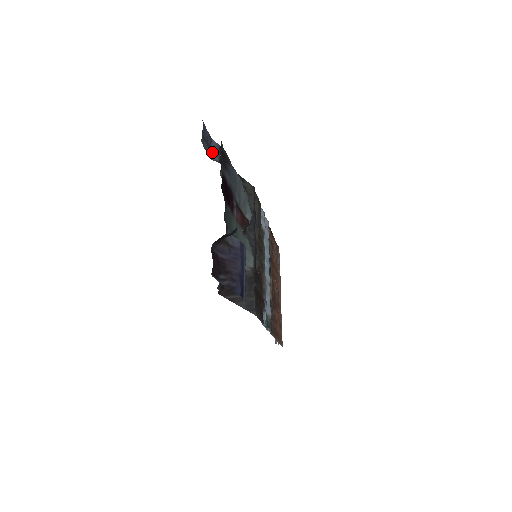
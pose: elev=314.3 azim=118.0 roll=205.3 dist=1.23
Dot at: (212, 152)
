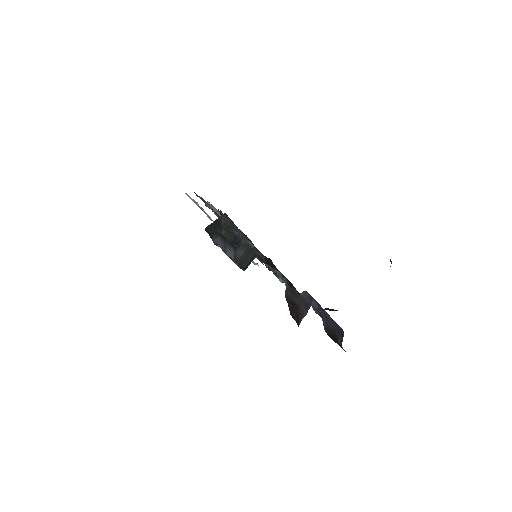
Dot at: (225, 252)
